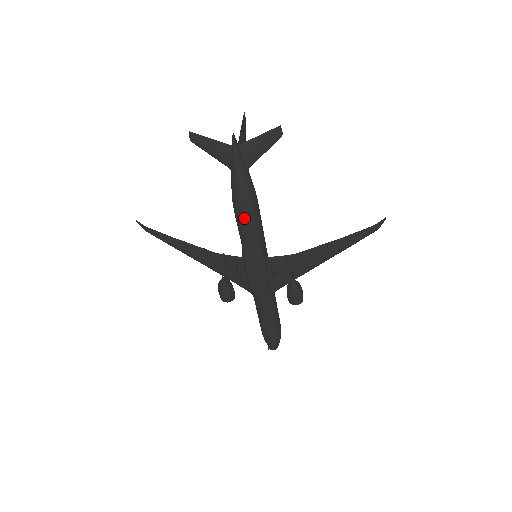
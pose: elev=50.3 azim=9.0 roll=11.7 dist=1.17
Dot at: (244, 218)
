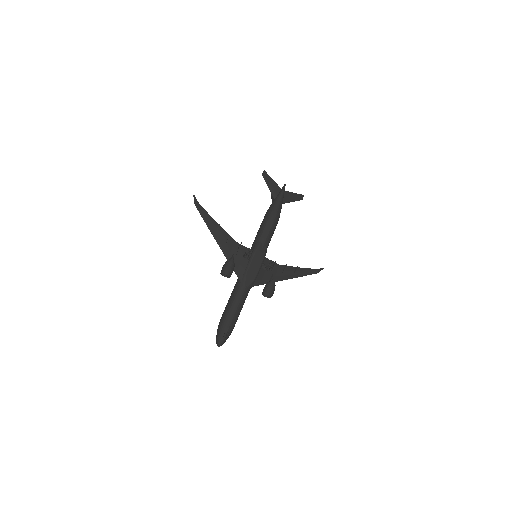
Dot at: (273, 223)
